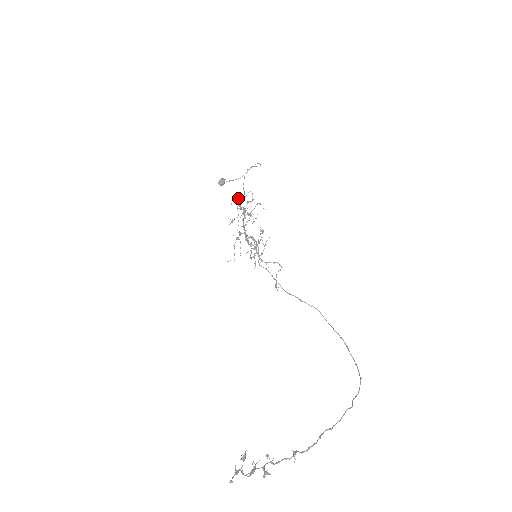
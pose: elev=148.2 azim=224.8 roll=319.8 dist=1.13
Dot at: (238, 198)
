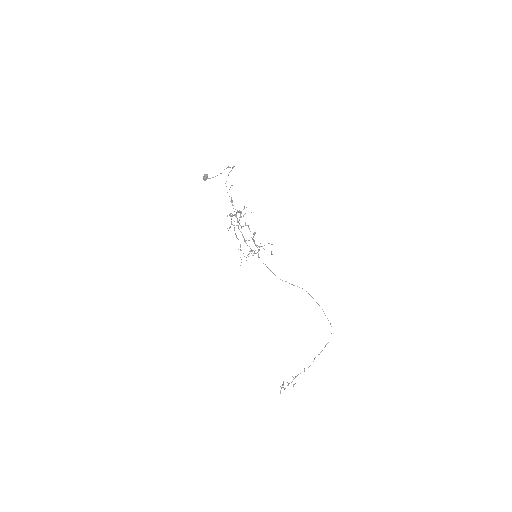
Dot at: (229, 215)
